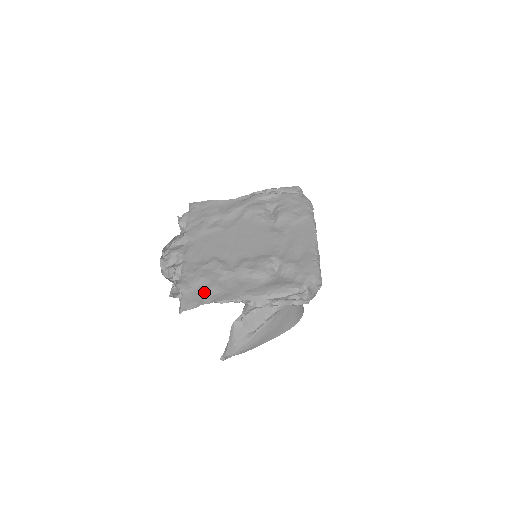
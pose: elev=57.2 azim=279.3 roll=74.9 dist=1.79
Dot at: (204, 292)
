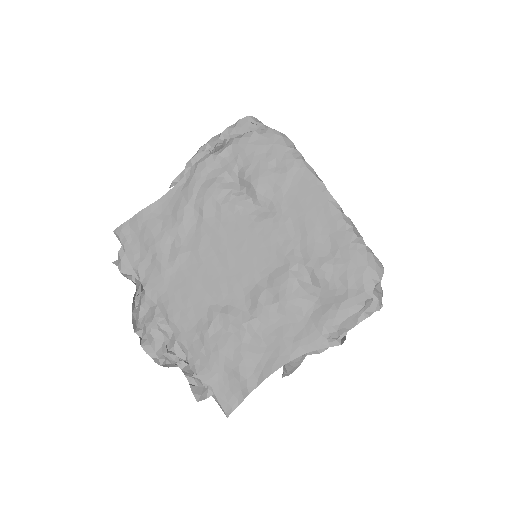
Dot at: (238, 373)
